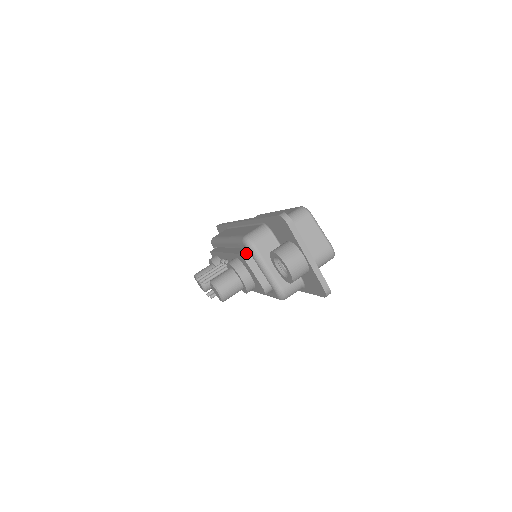
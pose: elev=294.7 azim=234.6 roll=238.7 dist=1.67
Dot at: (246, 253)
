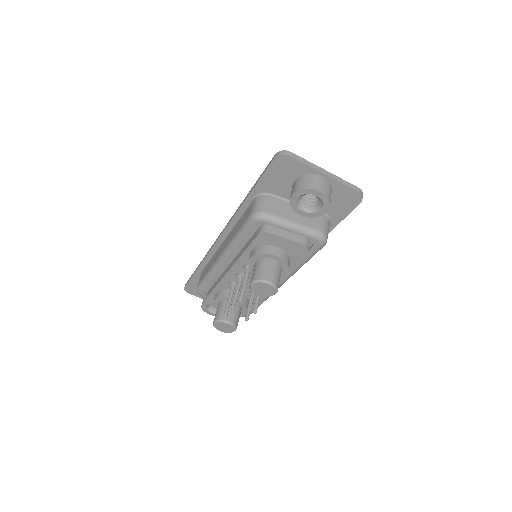
Dot at: (264, 228)
